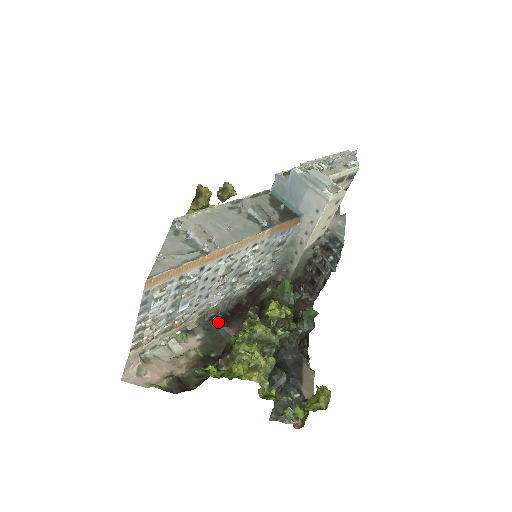
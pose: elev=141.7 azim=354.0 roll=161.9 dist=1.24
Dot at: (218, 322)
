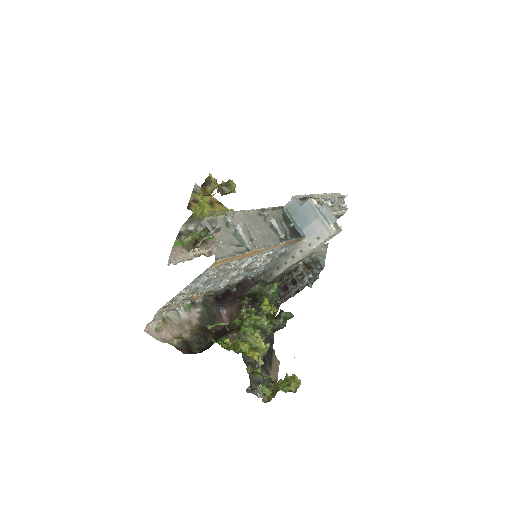
Dot at: (213, 301)
